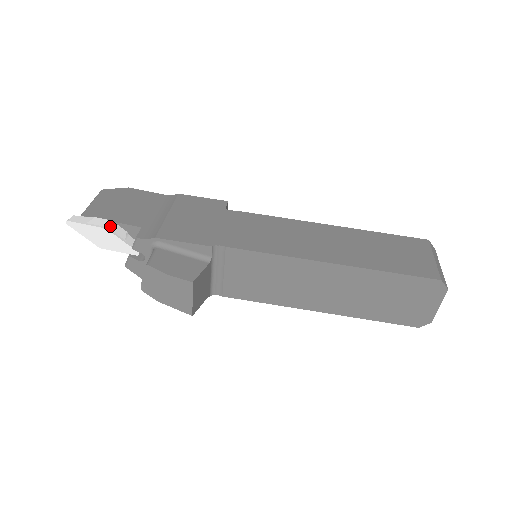
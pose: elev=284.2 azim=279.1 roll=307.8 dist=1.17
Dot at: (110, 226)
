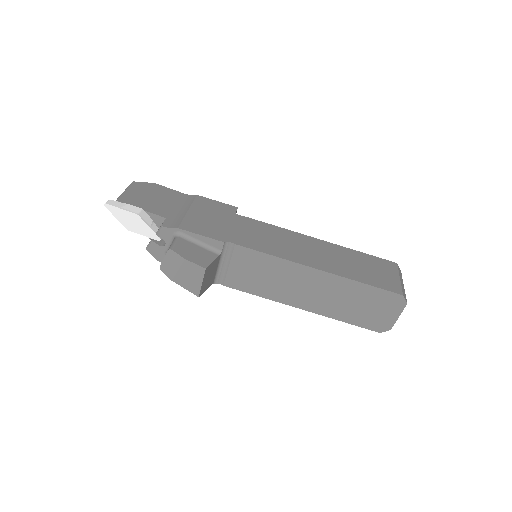
Dot at: (140, 213)
